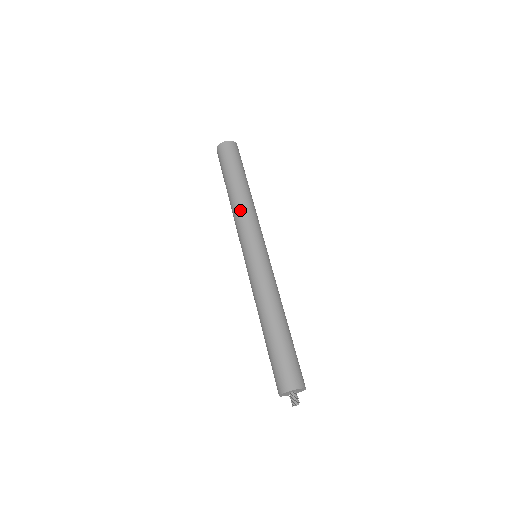
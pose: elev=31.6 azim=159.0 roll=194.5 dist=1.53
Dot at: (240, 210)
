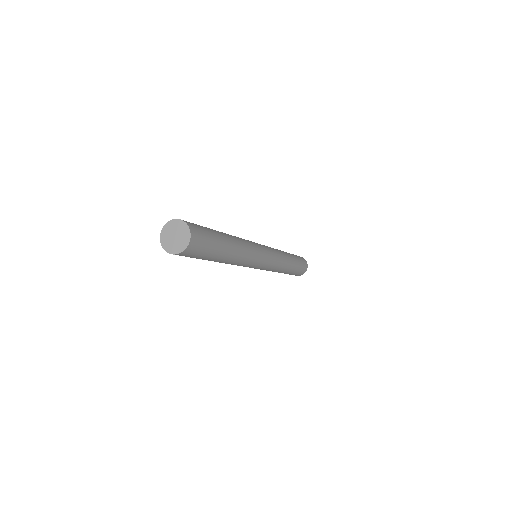
Dot at: (242, 262)
